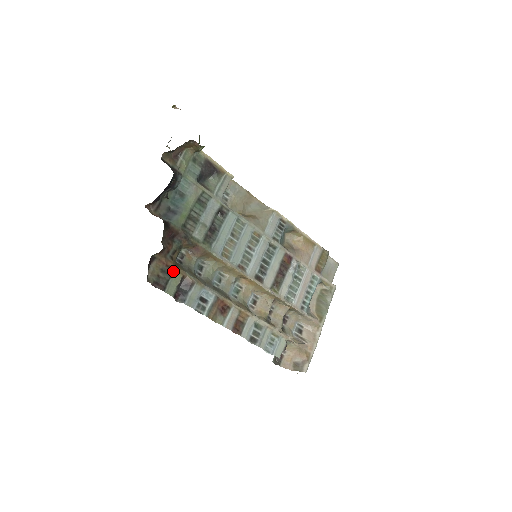
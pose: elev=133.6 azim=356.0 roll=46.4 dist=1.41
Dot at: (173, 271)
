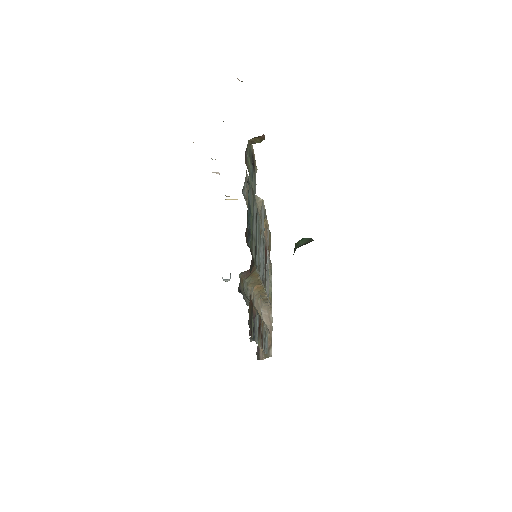
Dot at: occluded
